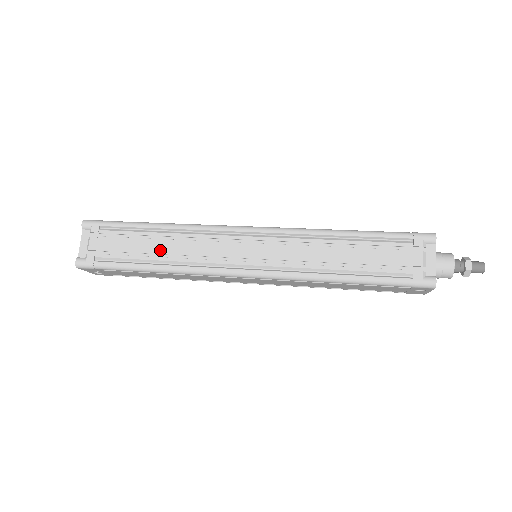
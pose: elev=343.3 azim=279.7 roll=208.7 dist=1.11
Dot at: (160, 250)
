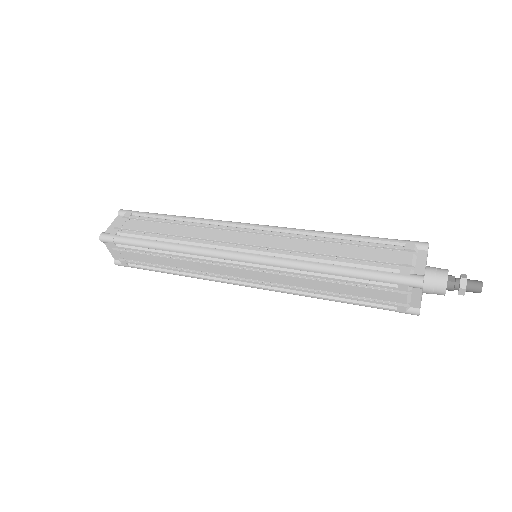
Dot at: (172, 265)
